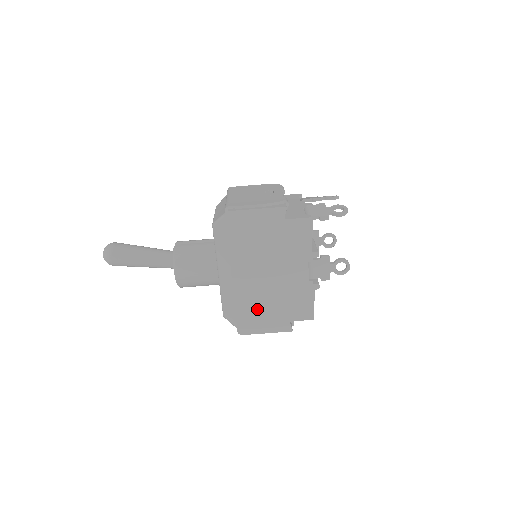
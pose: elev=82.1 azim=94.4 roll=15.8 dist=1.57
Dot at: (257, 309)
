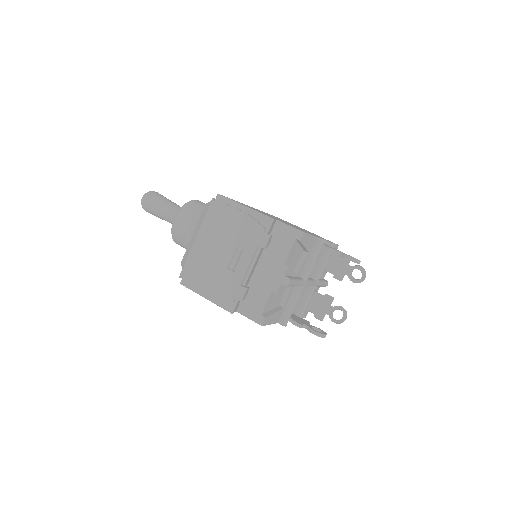
Dot at: occluded
